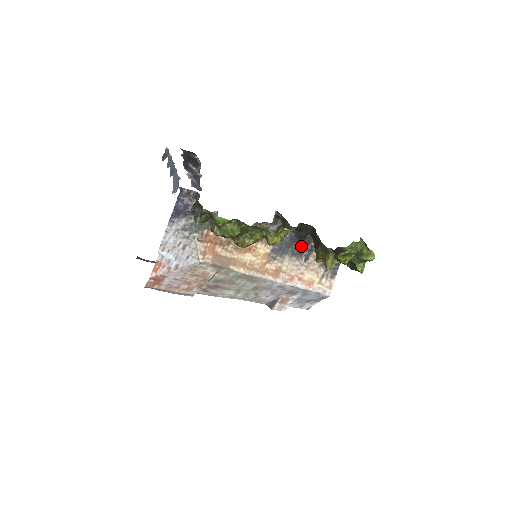
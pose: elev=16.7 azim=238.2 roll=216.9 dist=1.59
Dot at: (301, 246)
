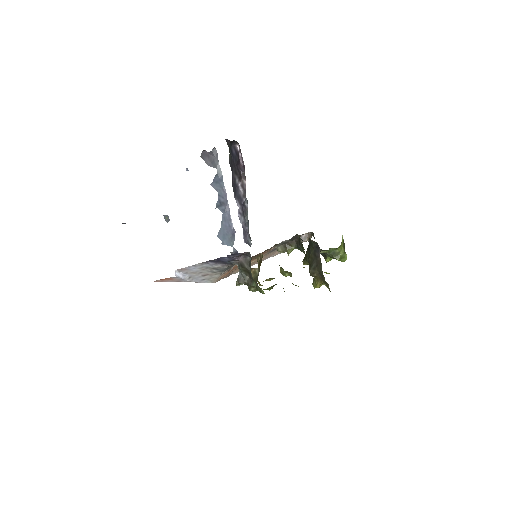
Dot at: occluded
